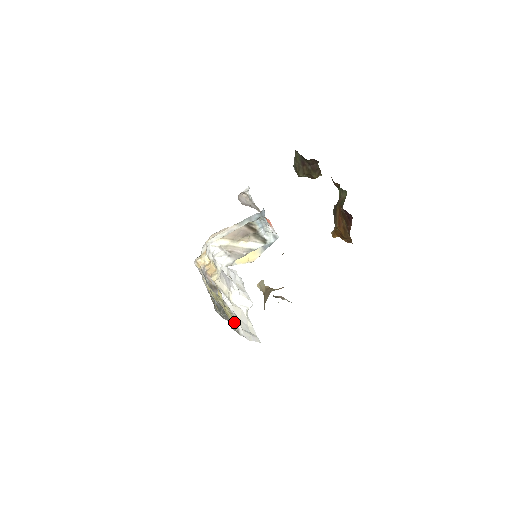
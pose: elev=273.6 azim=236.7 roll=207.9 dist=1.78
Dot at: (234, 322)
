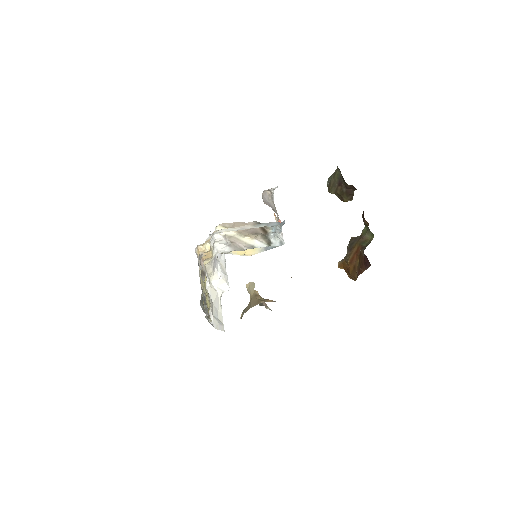
Dot at: occluded
